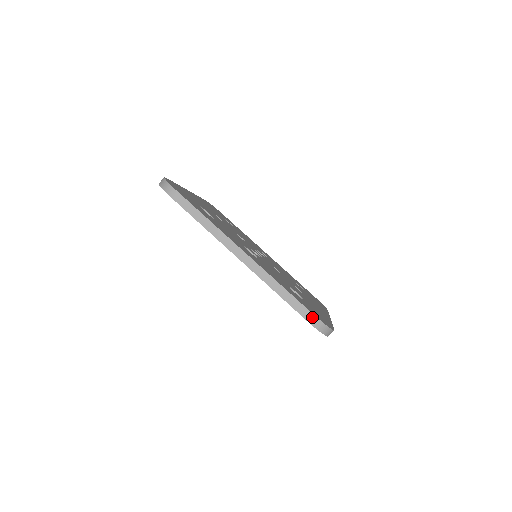
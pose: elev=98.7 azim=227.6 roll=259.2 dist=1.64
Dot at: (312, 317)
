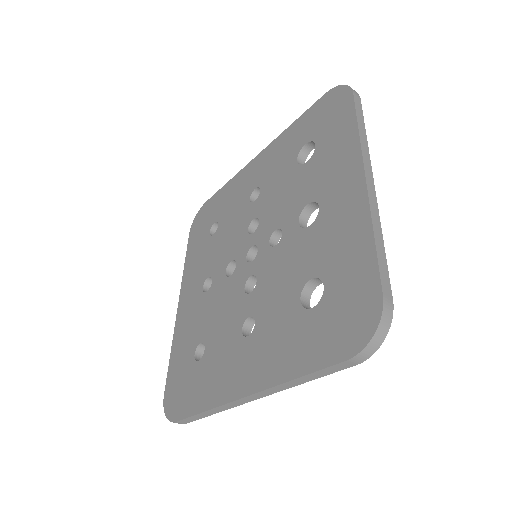
Dot at: (390, 301)
